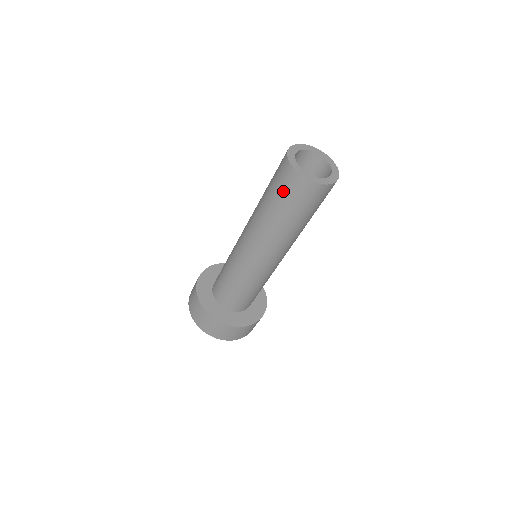
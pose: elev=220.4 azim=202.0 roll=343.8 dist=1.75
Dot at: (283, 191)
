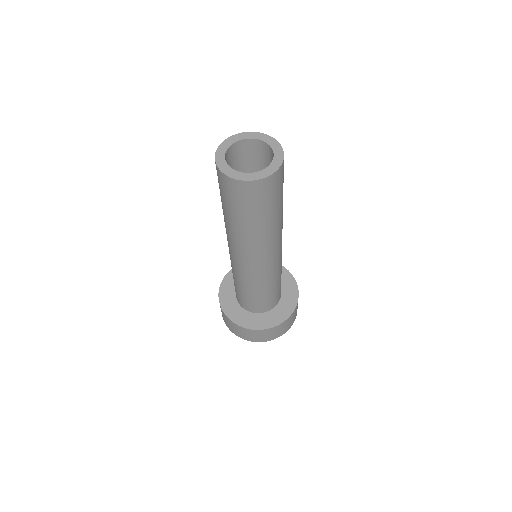
Dot at: (243, 204)
